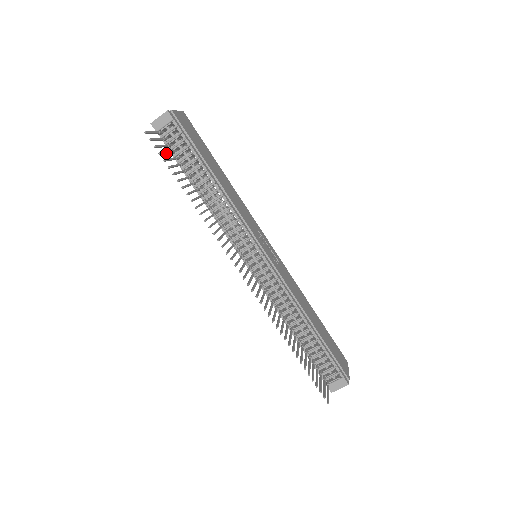
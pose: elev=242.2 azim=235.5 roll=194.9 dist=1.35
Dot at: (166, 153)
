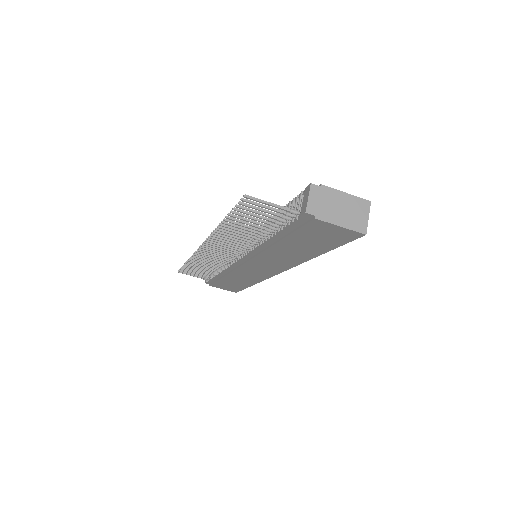
Dot at: (193, 272)
